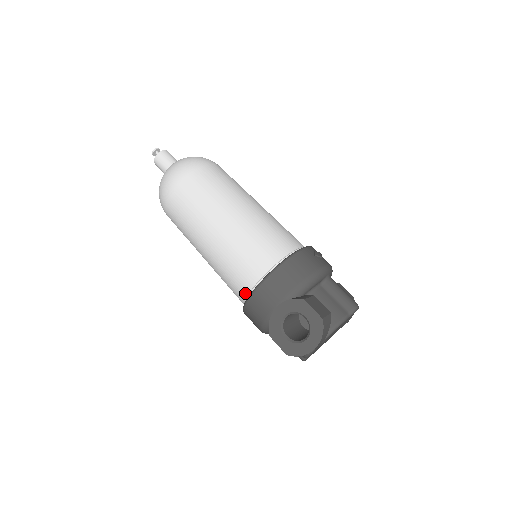
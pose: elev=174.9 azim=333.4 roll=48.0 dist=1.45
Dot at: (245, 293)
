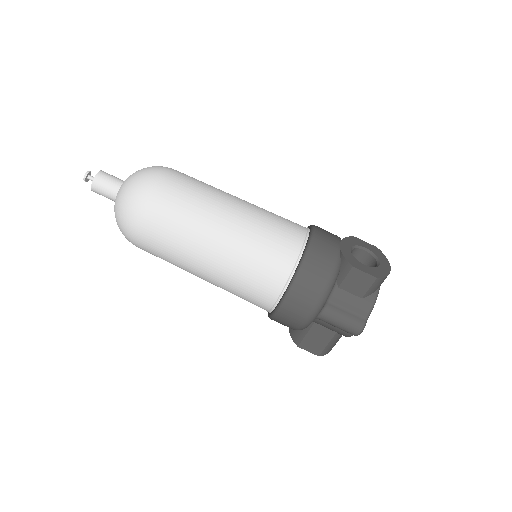
Dot at: (298, 247)
